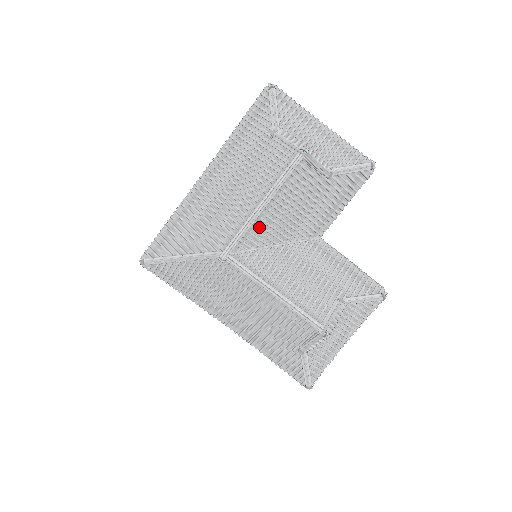
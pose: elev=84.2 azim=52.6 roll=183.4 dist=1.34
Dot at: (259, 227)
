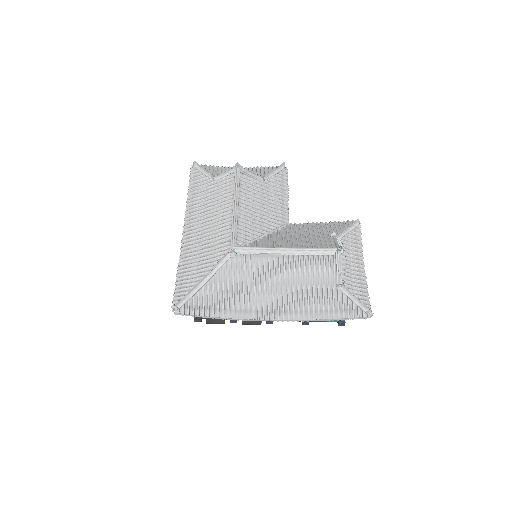
Dot at: (243, 226)
